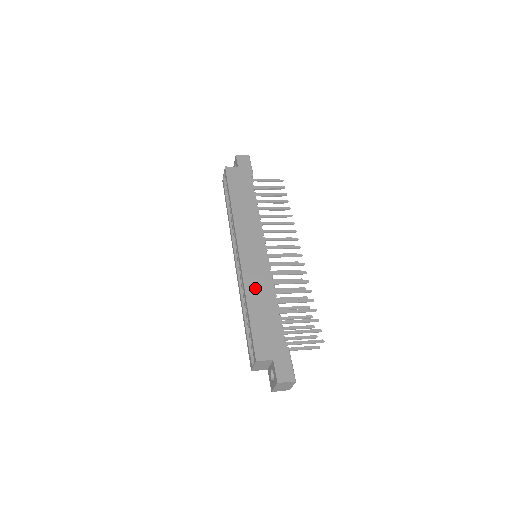
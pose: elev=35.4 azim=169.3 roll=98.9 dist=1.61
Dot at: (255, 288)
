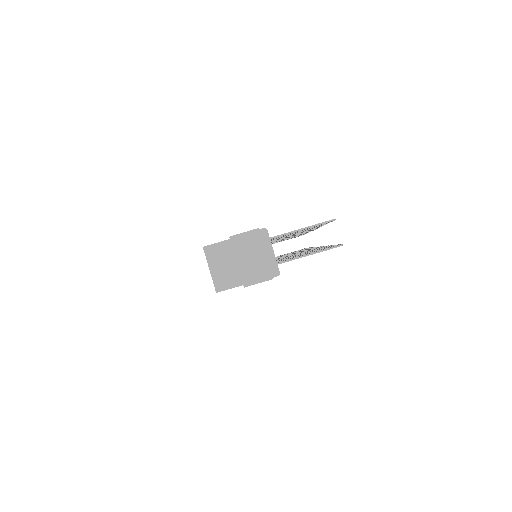
Dot at: occluded
